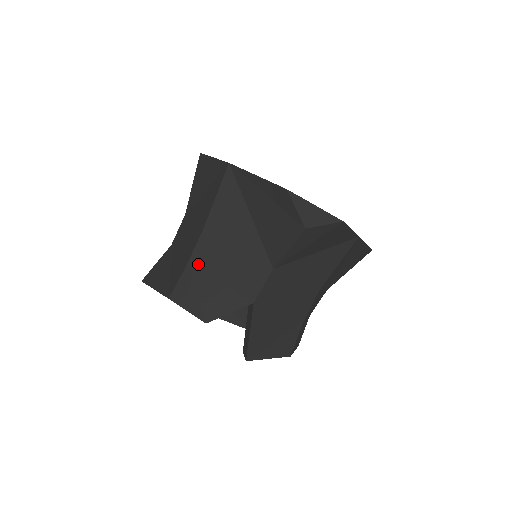
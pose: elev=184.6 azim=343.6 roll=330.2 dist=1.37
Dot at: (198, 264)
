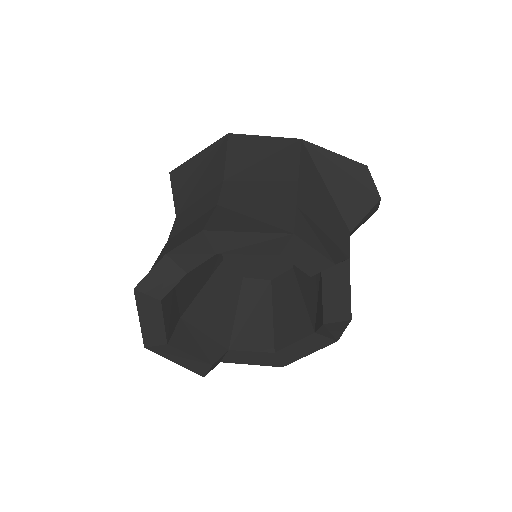
Dot at: (304, 209)
